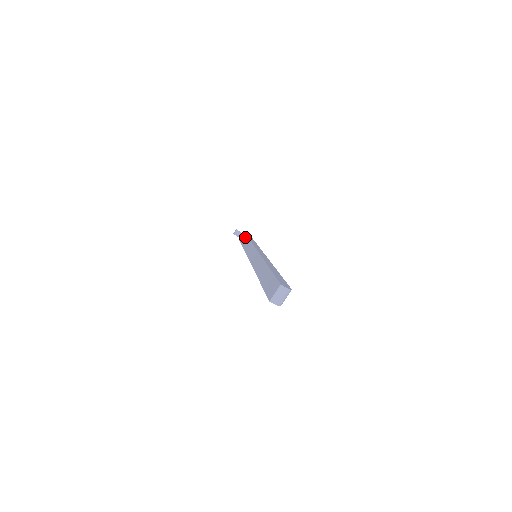
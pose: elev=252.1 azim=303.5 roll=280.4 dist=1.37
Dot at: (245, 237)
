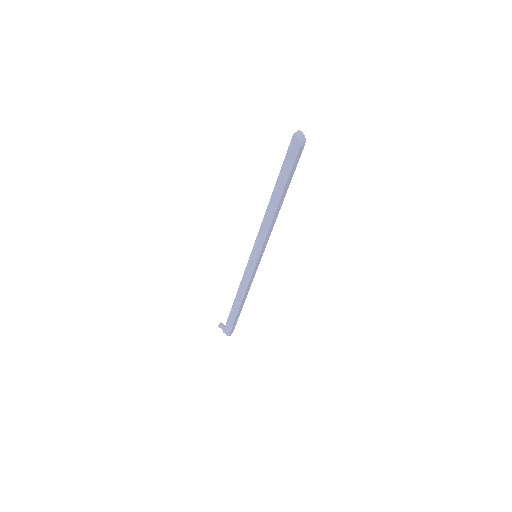
Dot at: occluded
